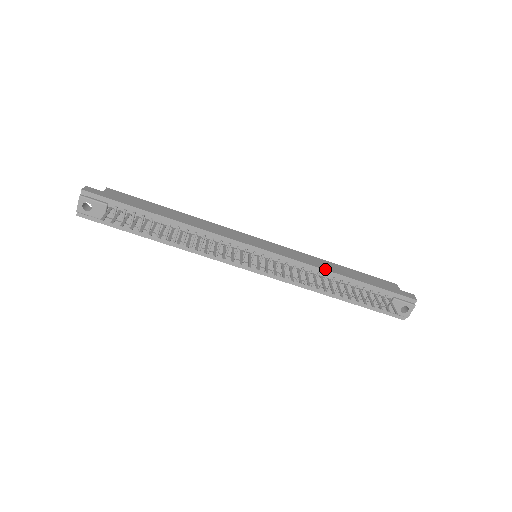
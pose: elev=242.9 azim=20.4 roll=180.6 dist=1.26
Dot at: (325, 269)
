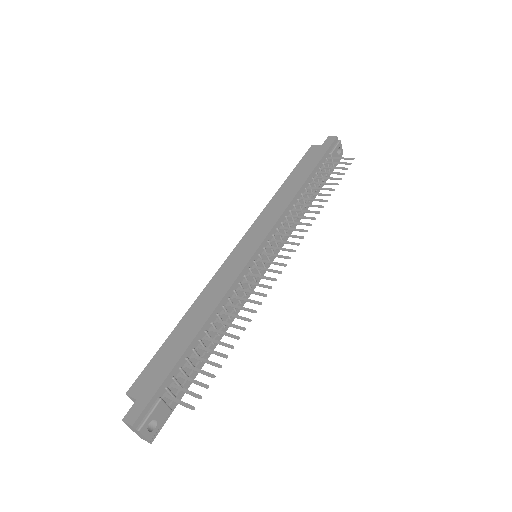
Dot at: (293, 197)
